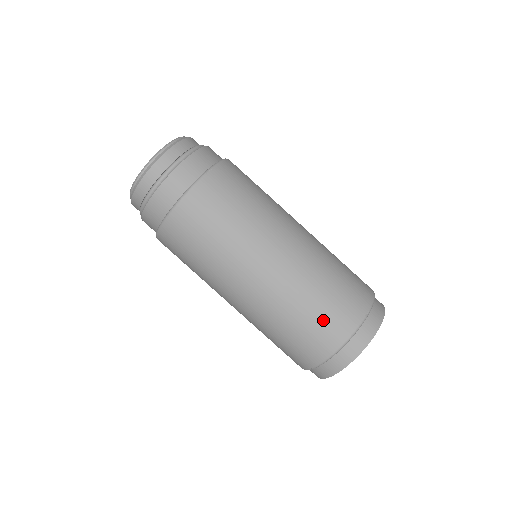
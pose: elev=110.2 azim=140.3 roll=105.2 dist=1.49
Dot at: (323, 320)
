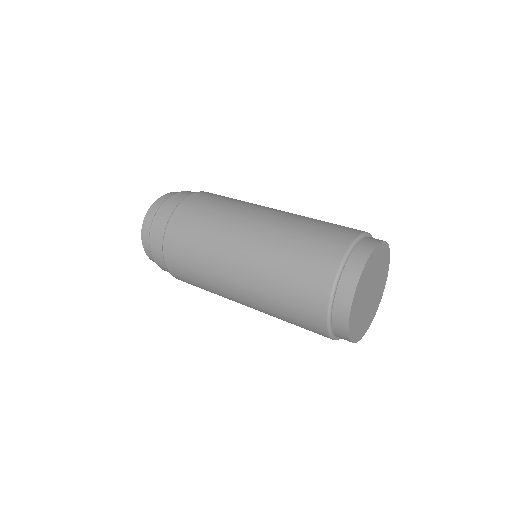
Dot at: (300, 287)
